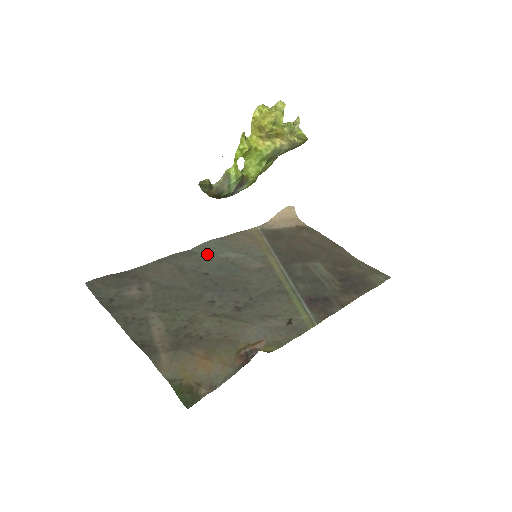
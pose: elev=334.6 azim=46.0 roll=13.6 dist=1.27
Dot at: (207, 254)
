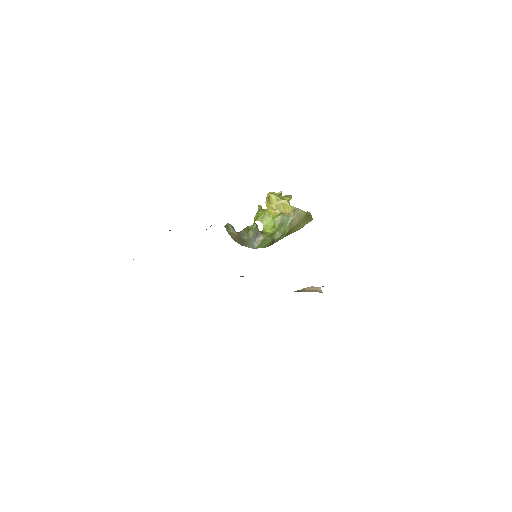
Dot at: occluded
